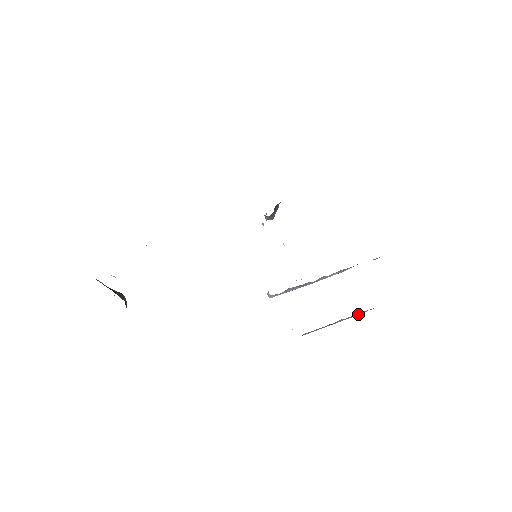
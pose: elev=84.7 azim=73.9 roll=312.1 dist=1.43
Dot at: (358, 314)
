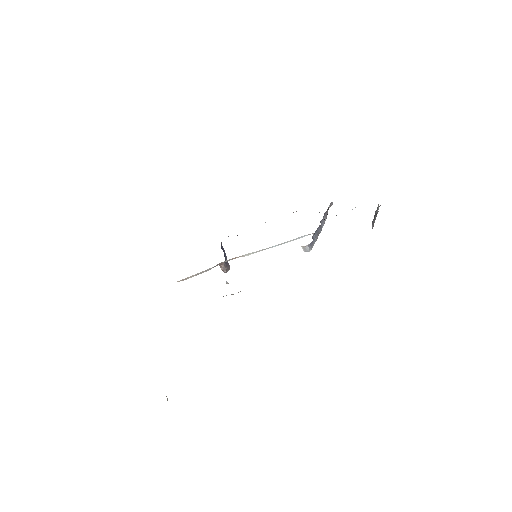
Dot at: occluded
